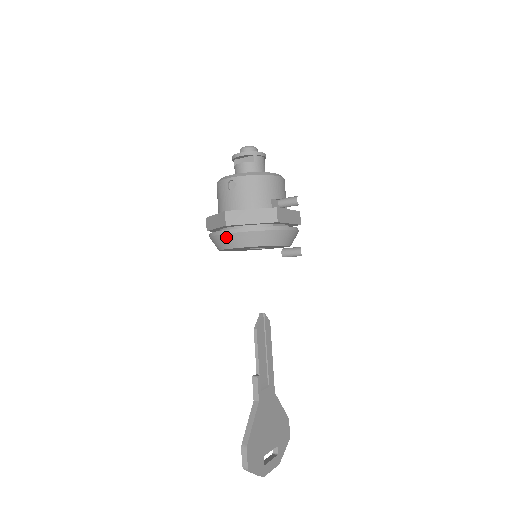
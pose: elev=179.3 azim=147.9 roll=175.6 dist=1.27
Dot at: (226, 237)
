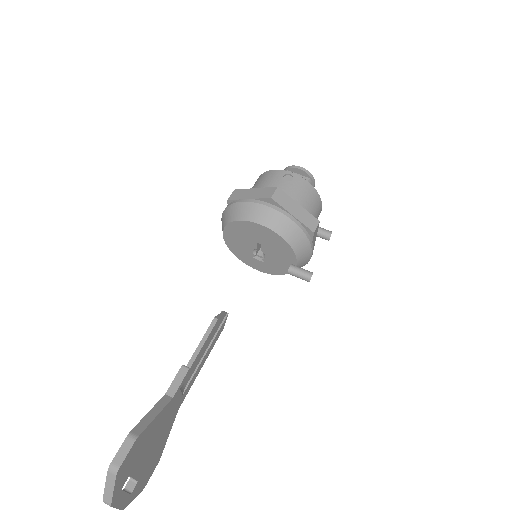
Dot at: (261, 208)
